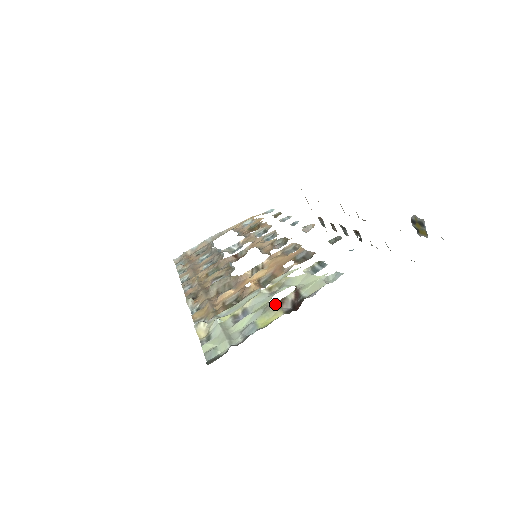
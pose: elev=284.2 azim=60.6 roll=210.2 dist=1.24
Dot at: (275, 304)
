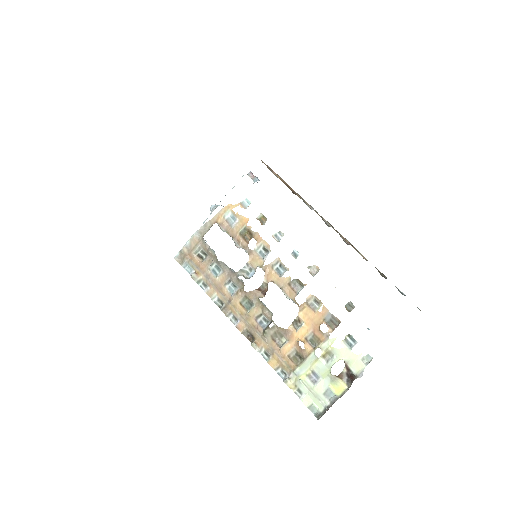
Dot at: (338, 377)
